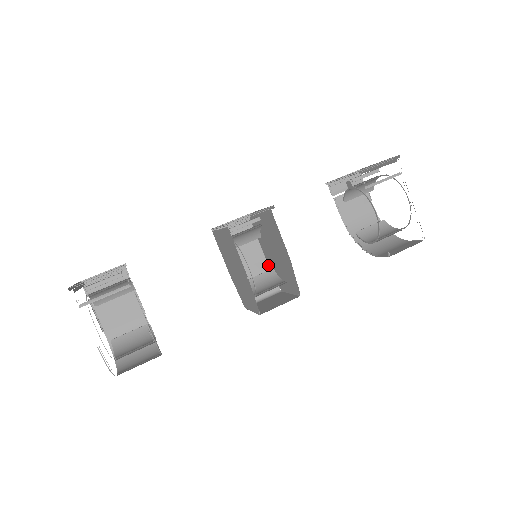
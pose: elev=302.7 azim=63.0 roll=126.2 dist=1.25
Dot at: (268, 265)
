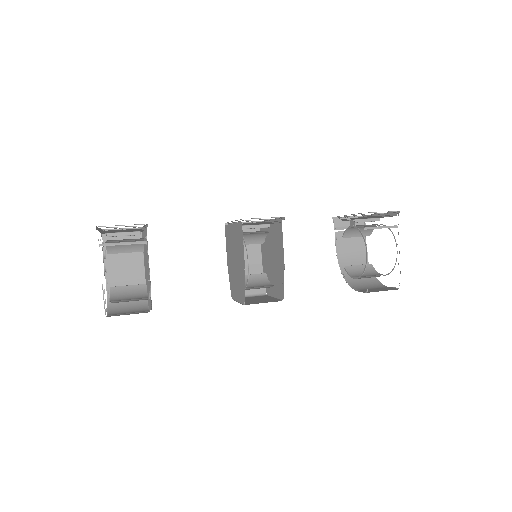
Dot at: (262, 269)
